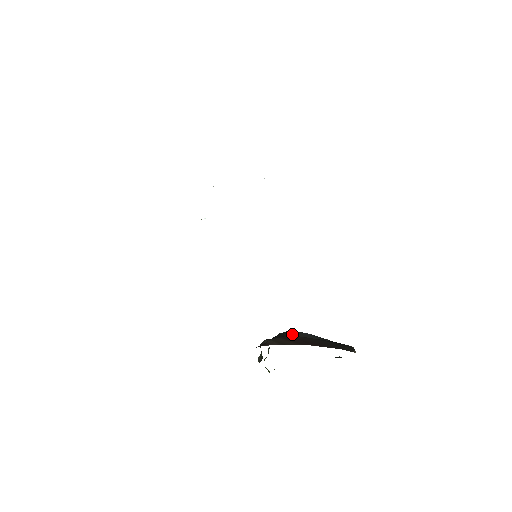
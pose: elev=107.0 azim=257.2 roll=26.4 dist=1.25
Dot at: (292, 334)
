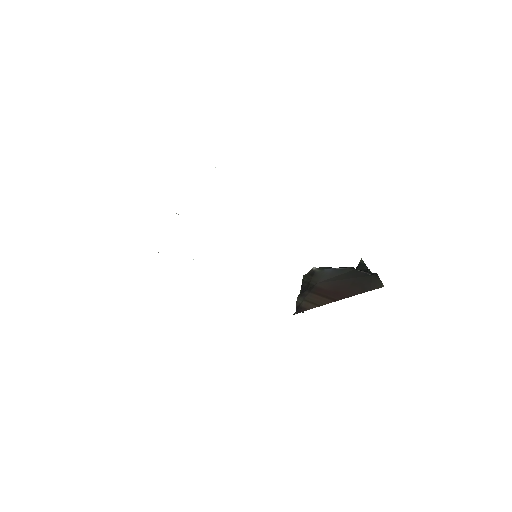
Dot at: (317, 281)
